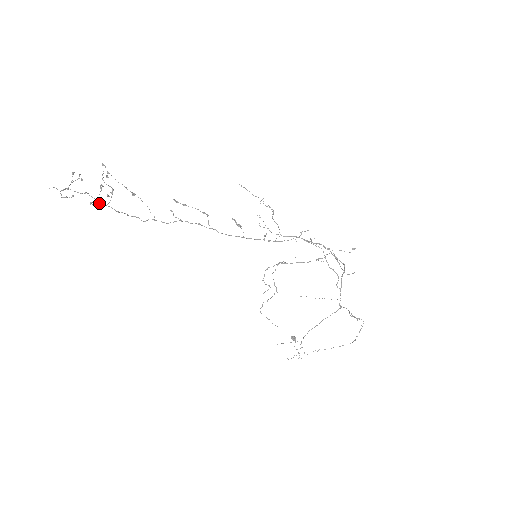
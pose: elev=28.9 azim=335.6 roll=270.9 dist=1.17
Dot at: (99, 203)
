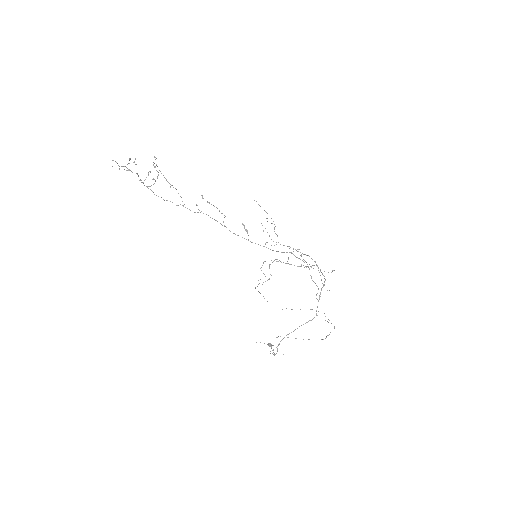
Dot at: (144, 185)
